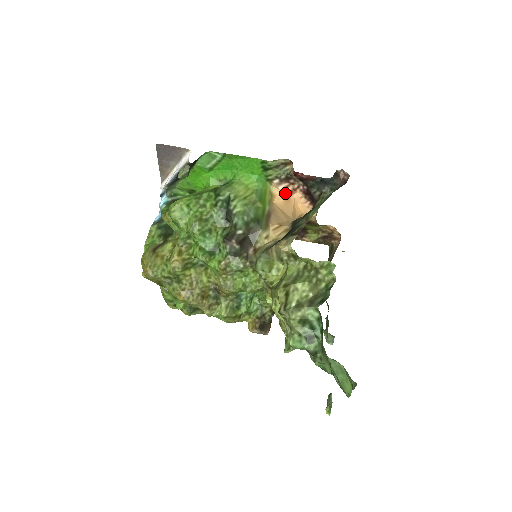
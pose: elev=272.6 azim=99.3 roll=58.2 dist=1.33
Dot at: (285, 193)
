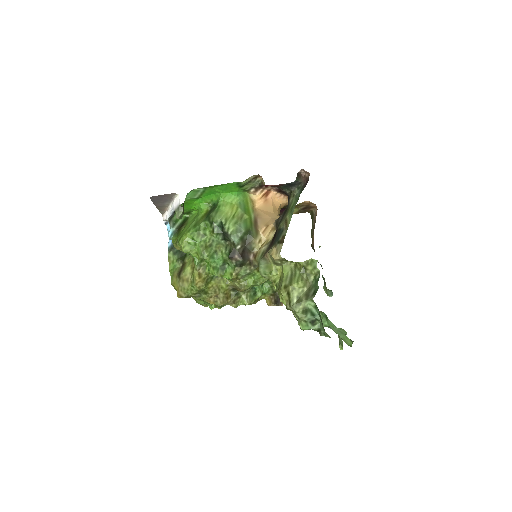
Dot at: (262, 196)
